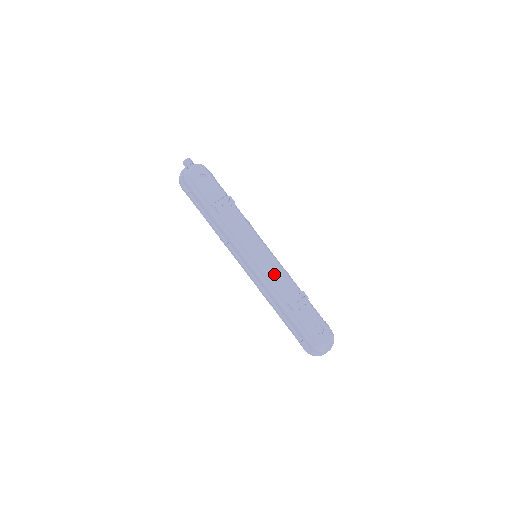
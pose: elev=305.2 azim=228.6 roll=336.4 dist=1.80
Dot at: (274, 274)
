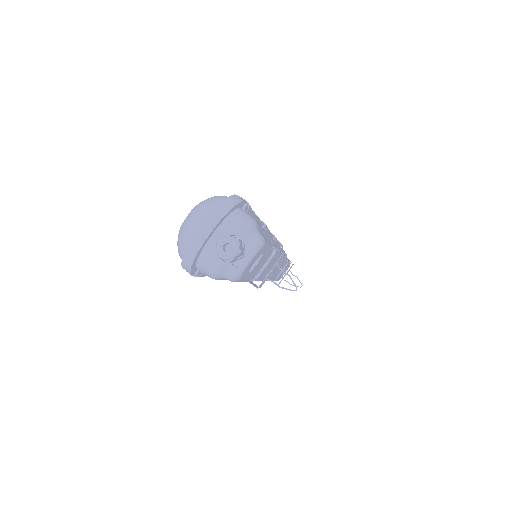
Dot at: occluded
